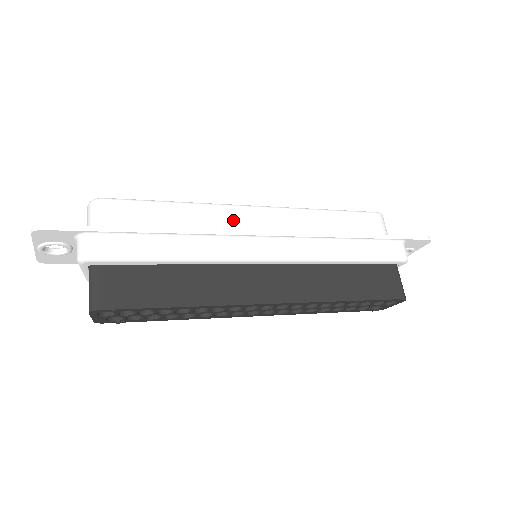
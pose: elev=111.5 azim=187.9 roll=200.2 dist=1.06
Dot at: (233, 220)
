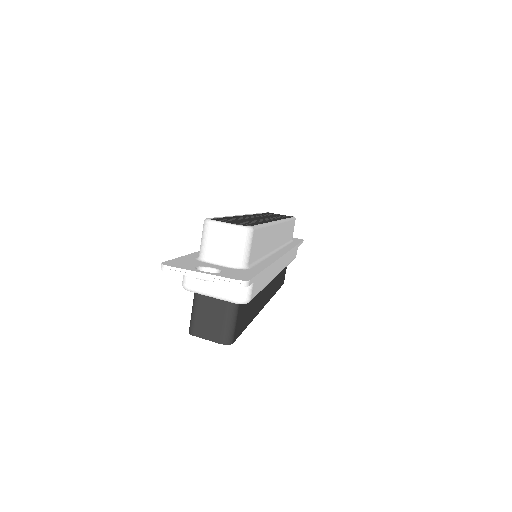
Dot at: (274, 238)
